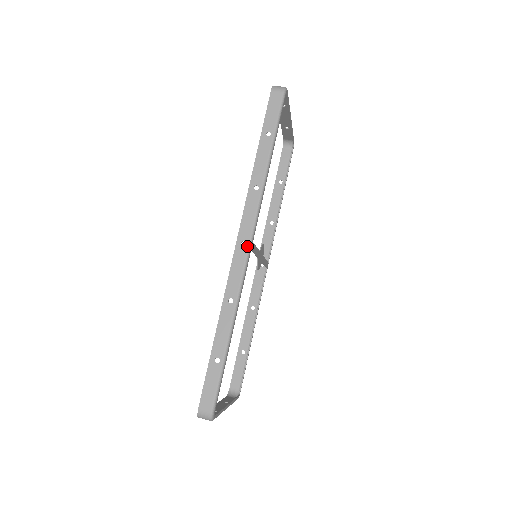
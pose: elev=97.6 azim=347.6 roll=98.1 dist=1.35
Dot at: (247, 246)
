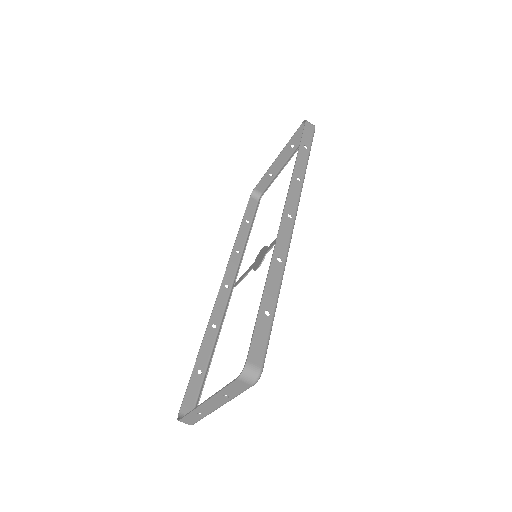
Dot at: (293, 219)
